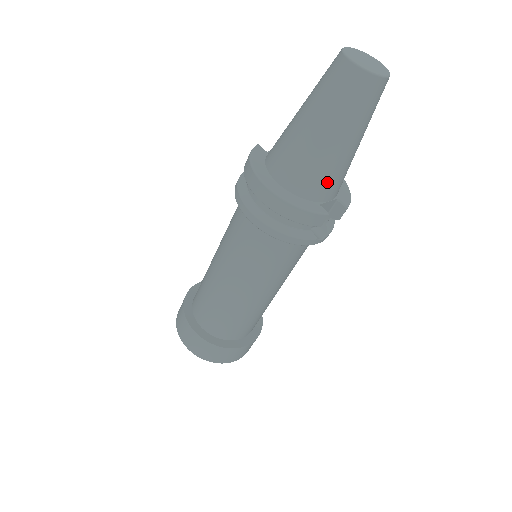
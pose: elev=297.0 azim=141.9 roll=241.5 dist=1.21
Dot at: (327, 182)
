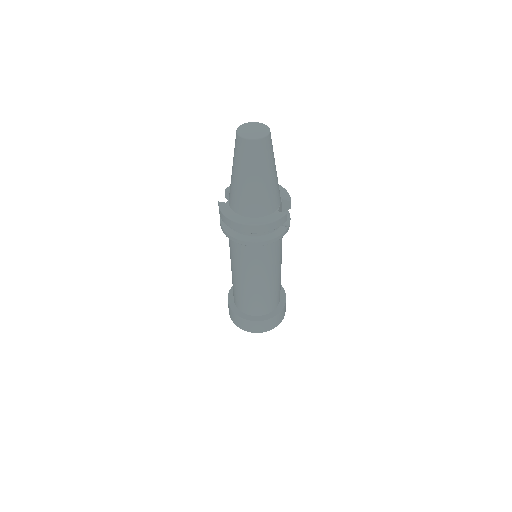
Dot at: (274, 198)
